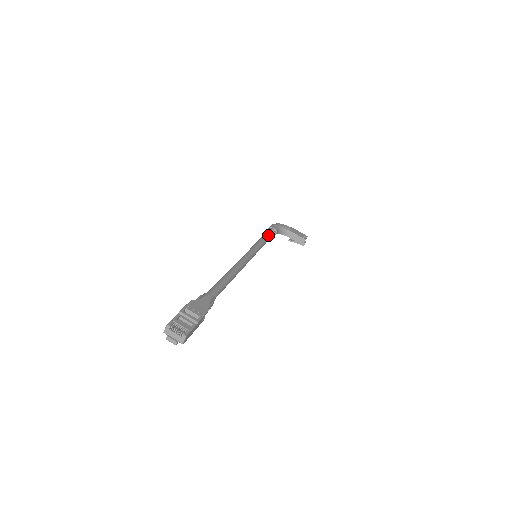
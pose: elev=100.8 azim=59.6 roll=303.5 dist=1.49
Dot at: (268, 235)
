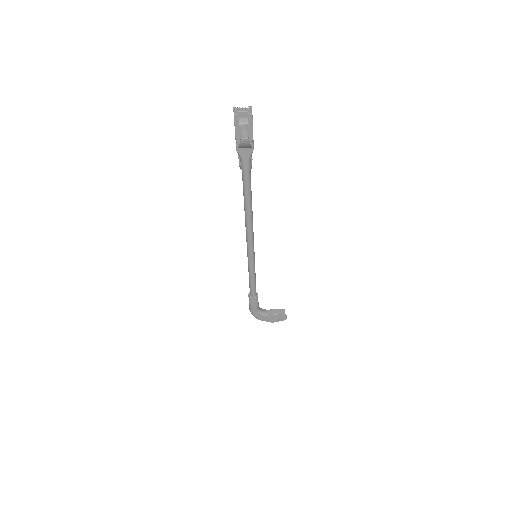
Dot at: occluded
